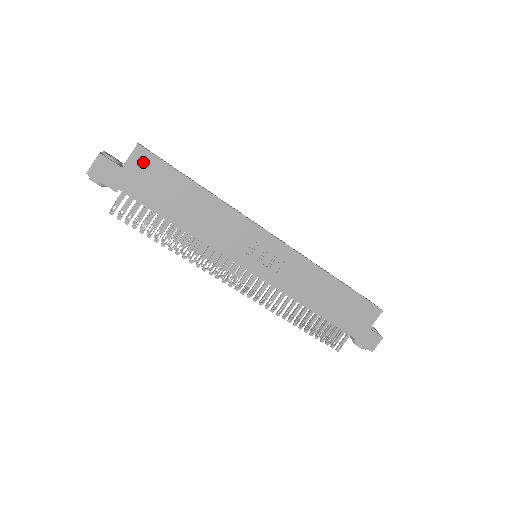
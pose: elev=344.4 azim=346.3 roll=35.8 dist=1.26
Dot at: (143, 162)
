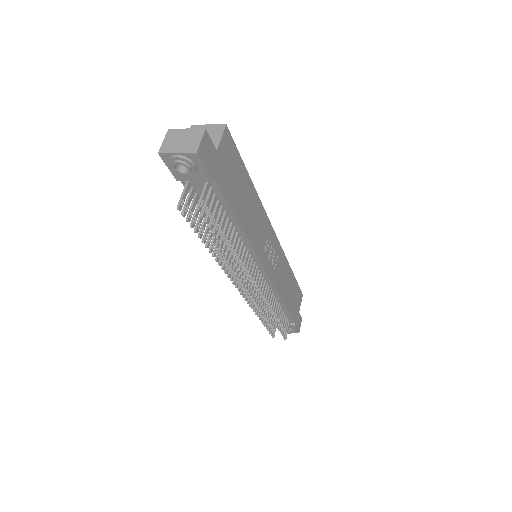
Dot at: (228, 147)
